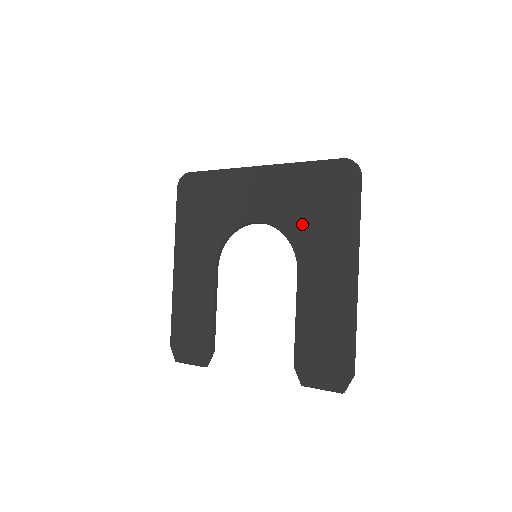
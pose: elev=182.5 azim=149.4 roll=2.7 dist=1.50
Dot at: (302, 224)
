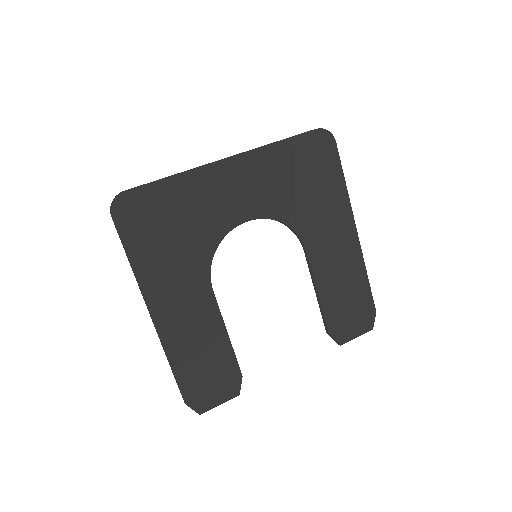
Dot at: (297, 205)
